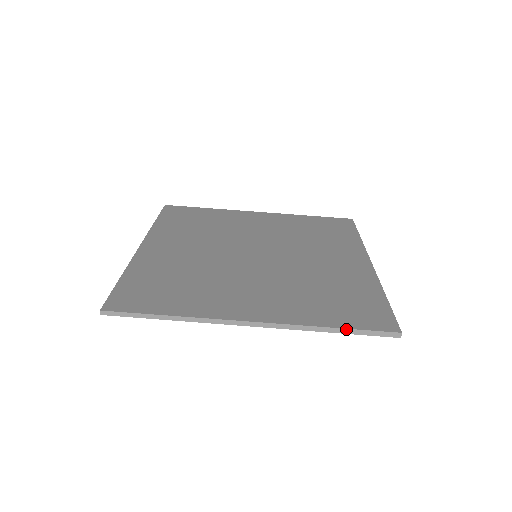
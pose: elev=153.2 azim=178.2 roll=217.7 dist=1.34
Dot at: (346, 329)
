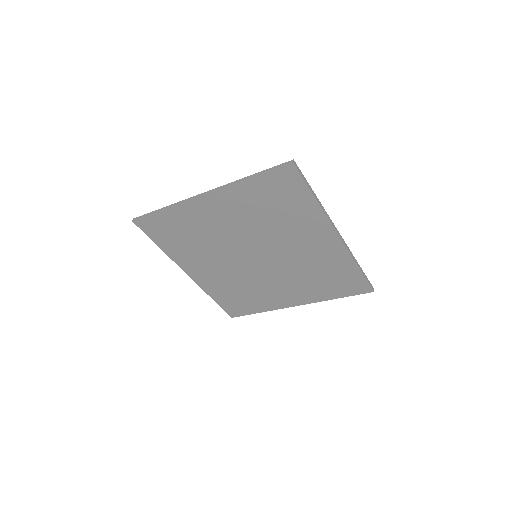
Dot at: (362, 270)
